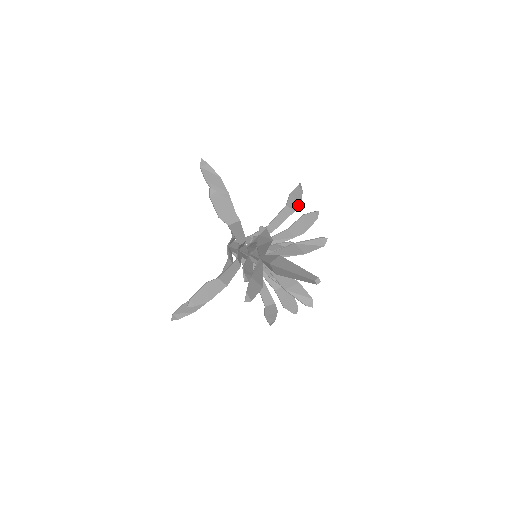
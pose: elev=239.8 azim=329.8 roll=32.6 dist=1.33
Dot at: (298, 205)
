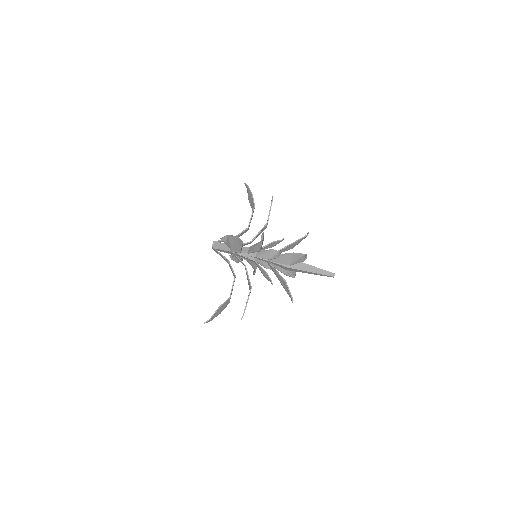
Dot at: occluded
